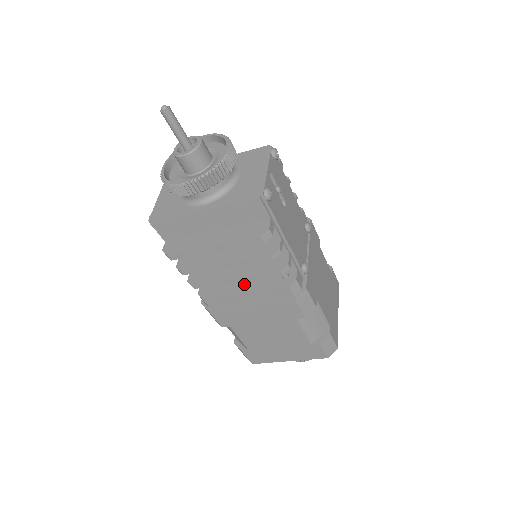
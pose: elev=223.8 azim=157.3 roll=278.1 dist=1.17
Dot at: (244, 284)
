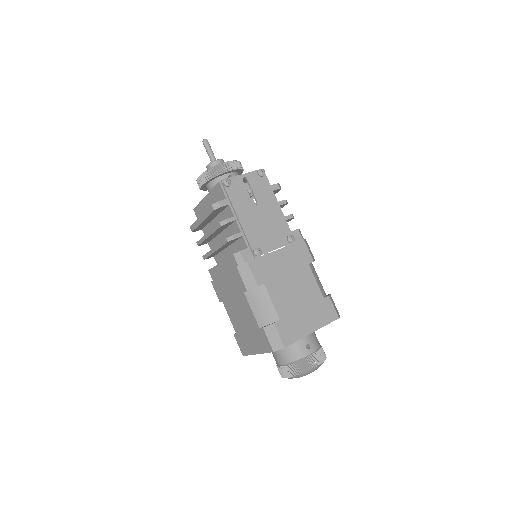
Dot at: occluded
